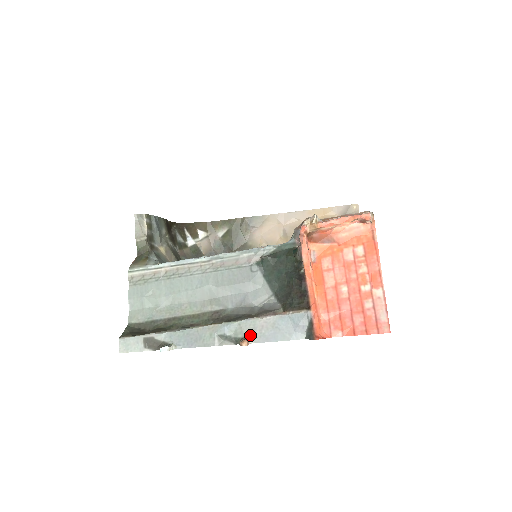
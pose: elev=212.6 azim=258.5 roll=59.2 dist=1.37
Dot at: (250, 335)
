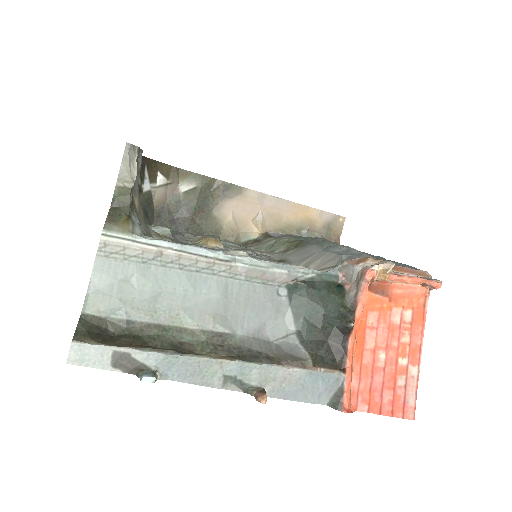
Dot at: (267, 386)
